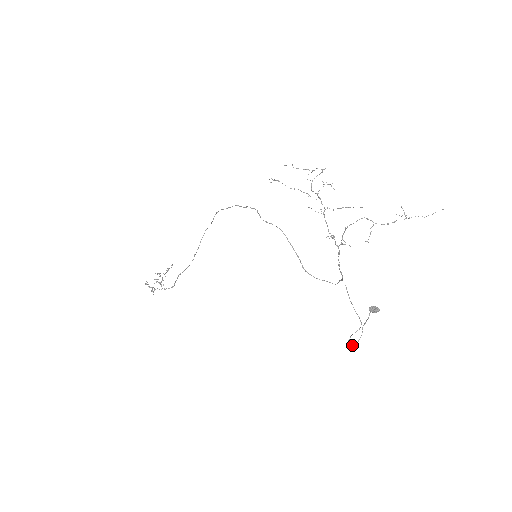
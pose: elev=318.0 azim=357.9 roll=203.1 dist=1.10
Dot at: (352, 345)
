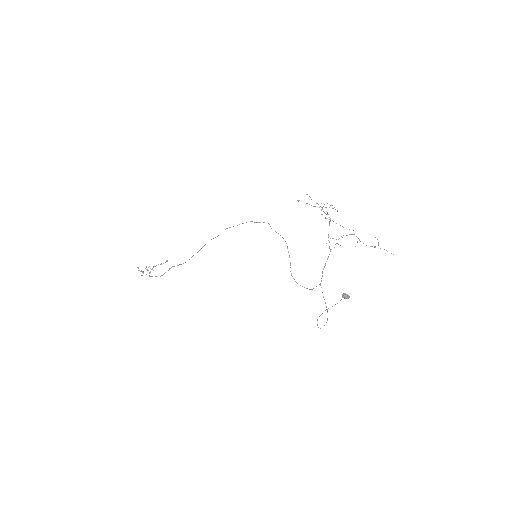
Dot at: occluded
